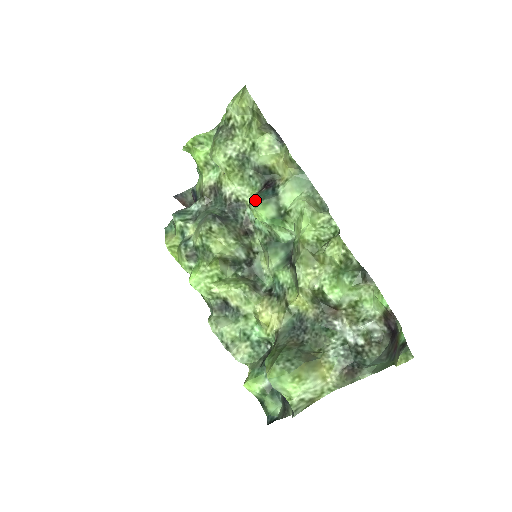
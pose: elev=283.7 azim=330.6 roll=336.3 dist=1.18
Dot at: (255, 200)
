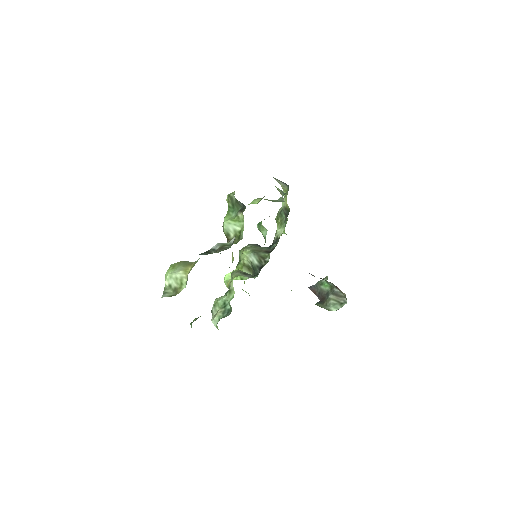
Dot at: occluded
